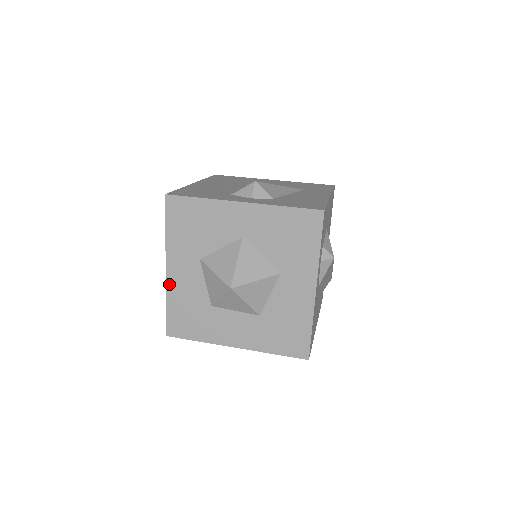
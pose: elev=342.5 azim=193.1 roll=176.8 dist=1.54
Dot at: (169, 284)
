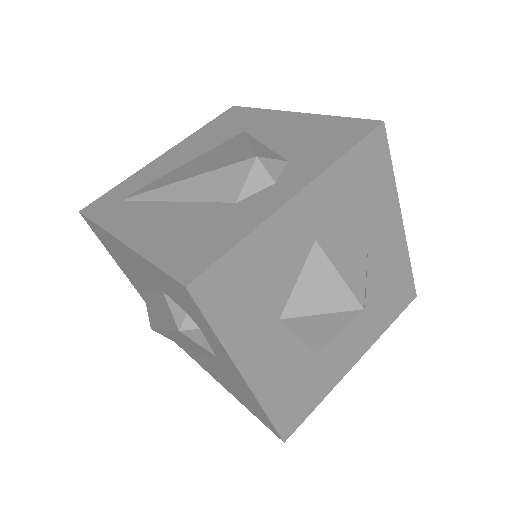
Dot at: (257, 390)
